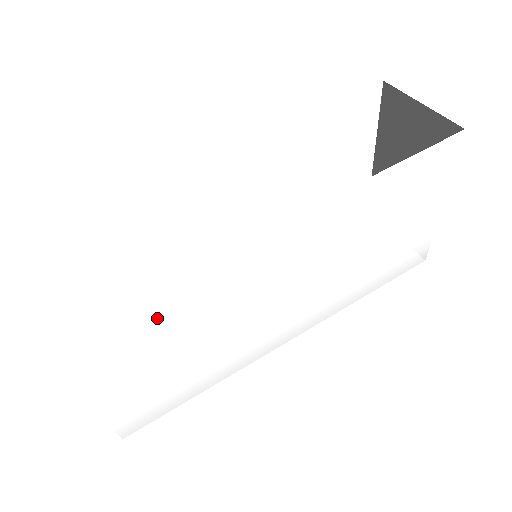
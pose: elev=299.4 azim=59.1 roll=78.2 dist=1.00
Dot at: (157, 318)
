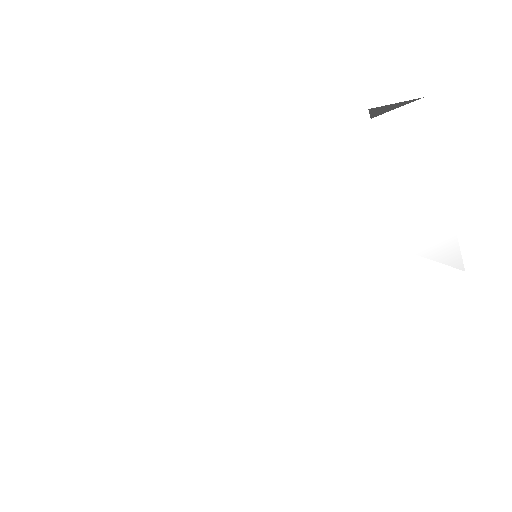
Dot at: (129, 261)
